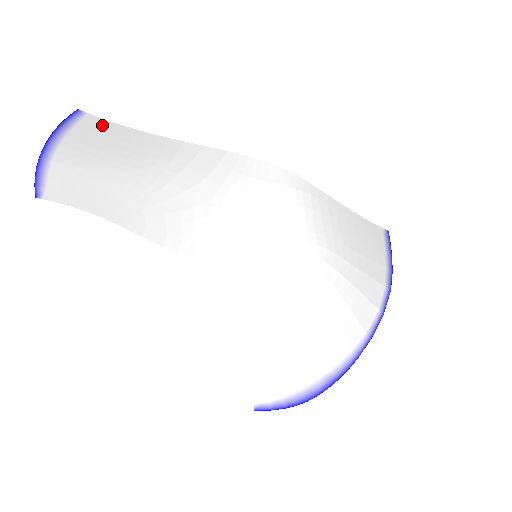
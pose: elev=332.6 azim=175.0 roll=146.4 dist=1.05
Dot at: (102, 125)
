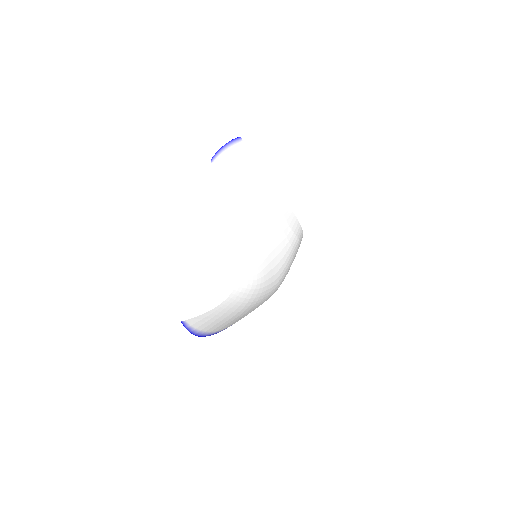
Dot at: (245, 150)
